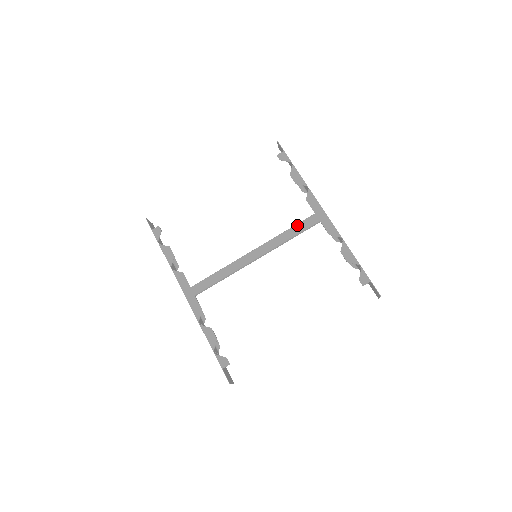
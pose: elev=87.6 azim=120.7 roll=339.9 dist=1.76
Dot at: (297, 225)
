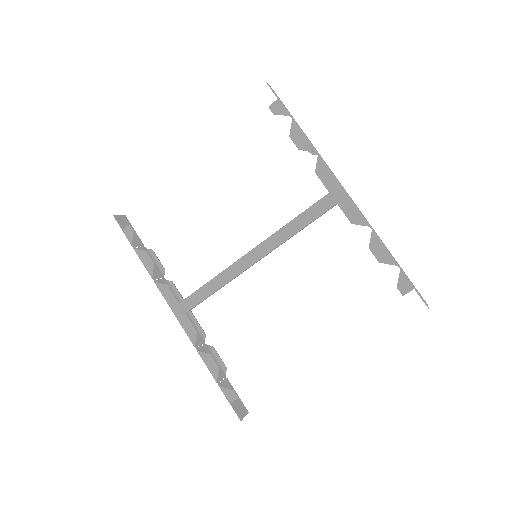
Dot at: (306, 212)
